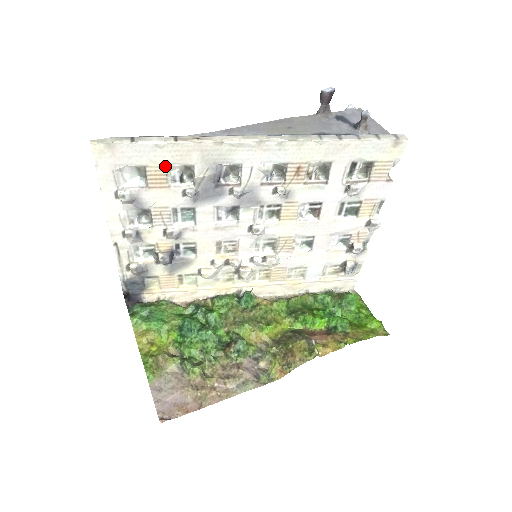
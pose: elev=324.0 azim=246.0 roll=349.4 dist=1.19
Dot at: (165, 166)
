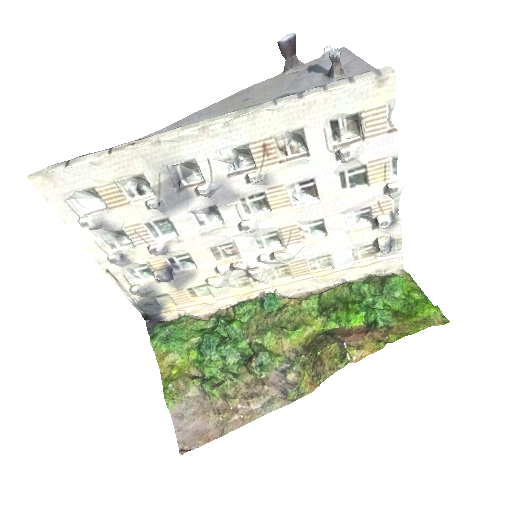
Dot at: (113, 182)
